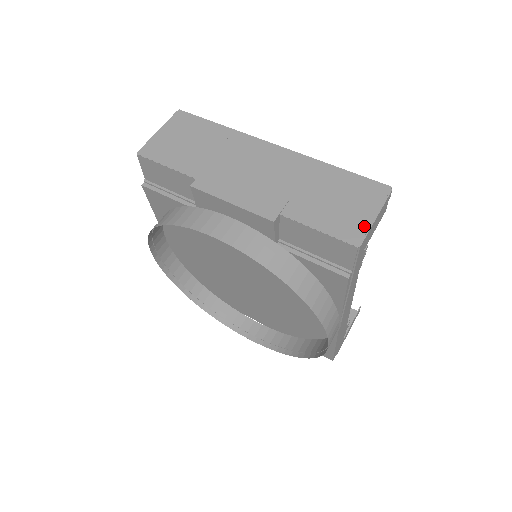
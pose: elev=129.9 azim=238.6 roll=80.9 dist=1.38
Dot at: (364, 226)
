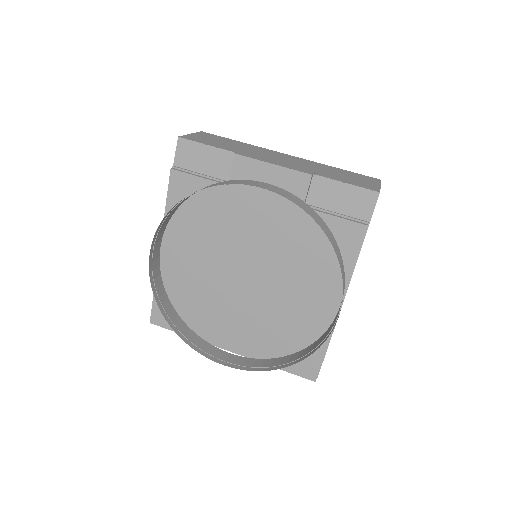
Dot at: (376, 187)
